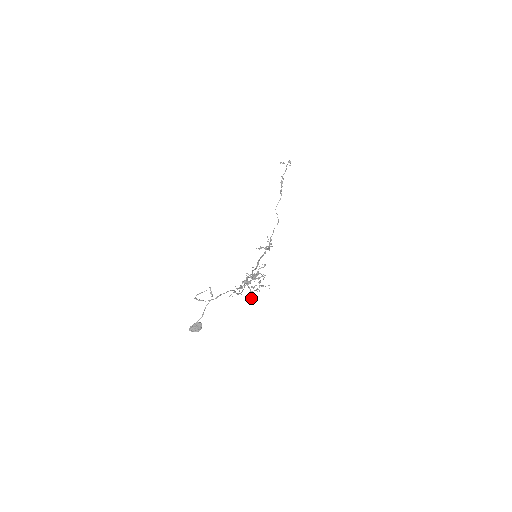
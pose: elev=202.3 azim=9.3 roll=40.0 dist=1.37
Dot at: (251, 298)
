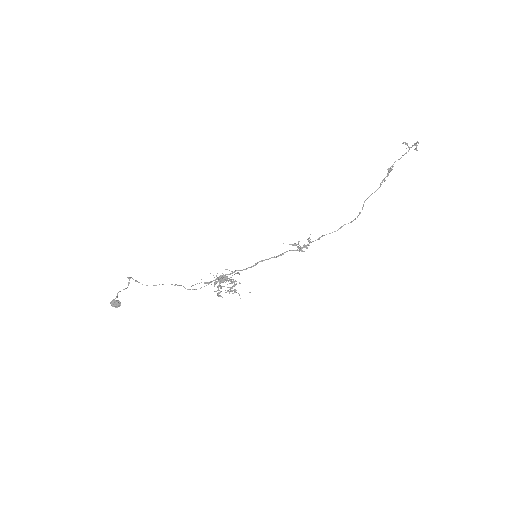
Dot at: (219, 296)
